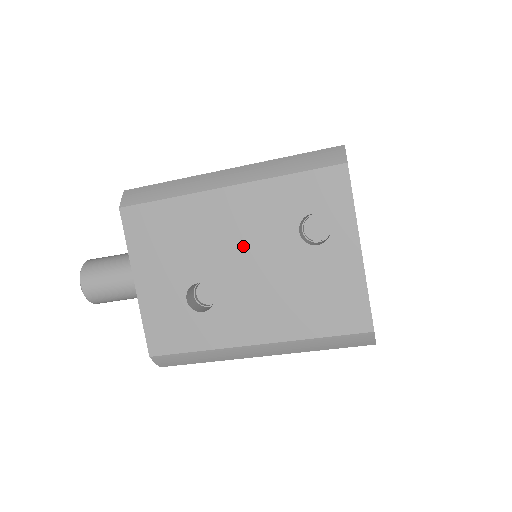
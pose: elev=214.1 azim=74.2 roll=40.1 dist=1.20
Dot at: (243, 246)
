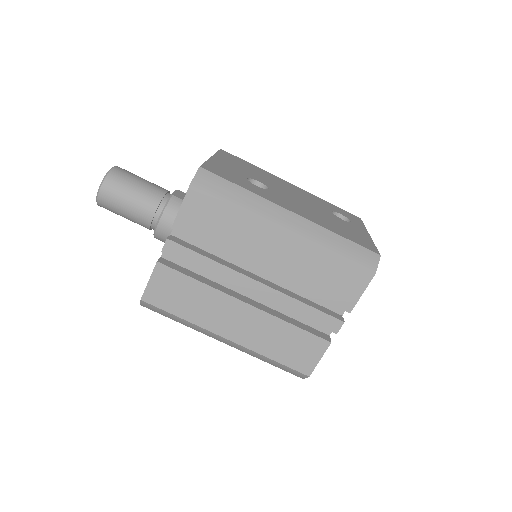
Dot at: (296, 195)
